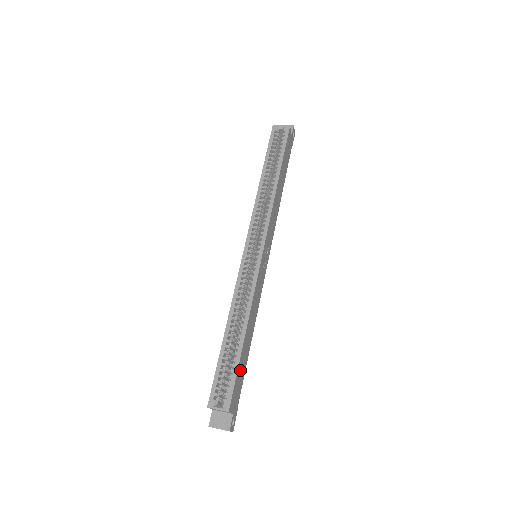
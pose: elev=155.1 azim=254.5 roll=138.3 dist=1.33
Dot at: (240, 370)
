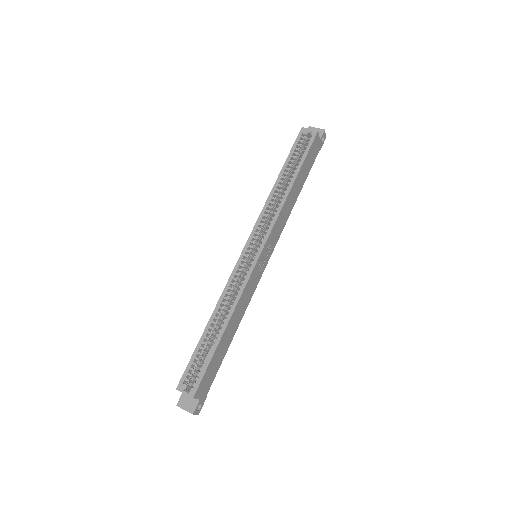
Dot at: (214, 362)
